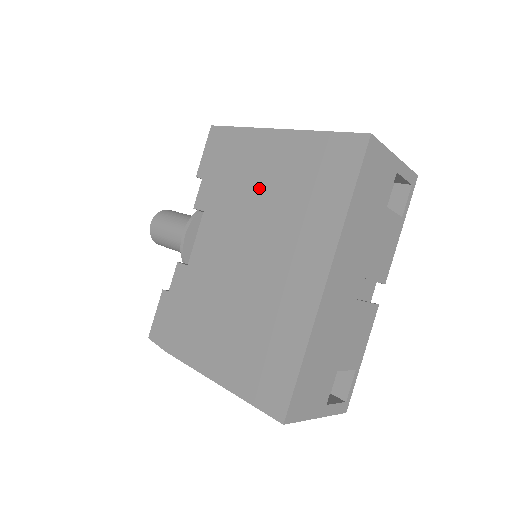
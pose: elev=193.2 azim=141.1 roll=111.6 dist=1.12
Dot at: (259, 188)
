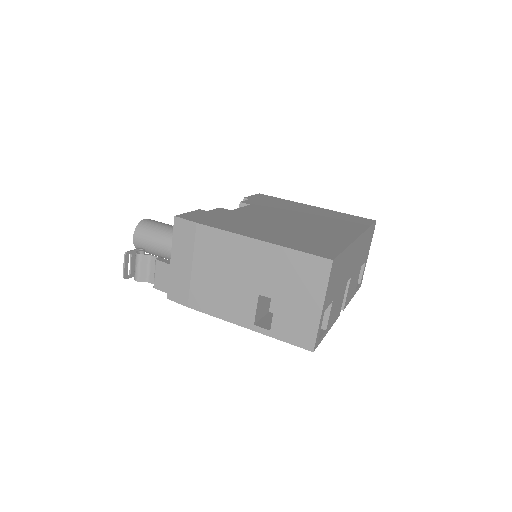
Dot at: (301, 211)
